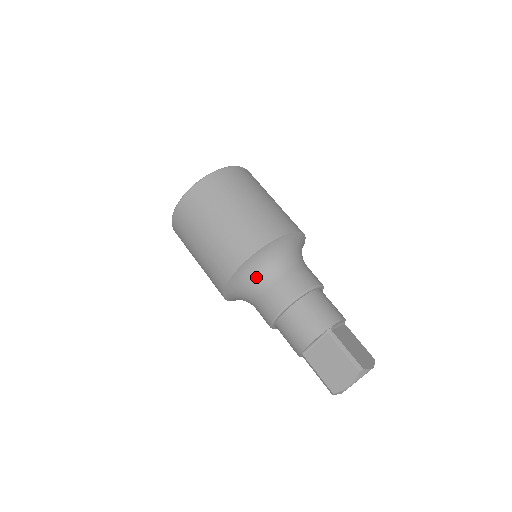
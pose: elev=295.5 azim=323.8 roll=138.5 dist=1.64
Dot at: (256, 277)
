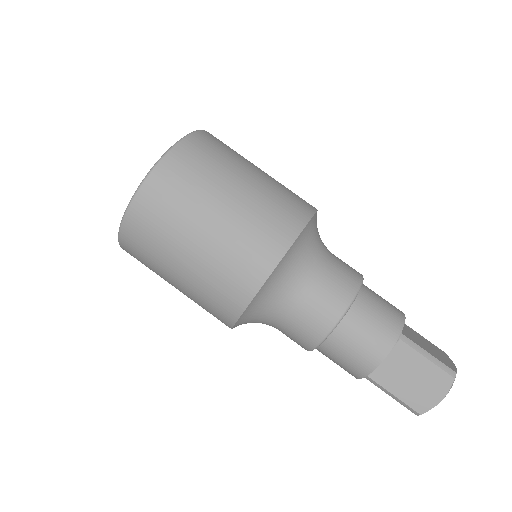
Dot at: (286, 288)
